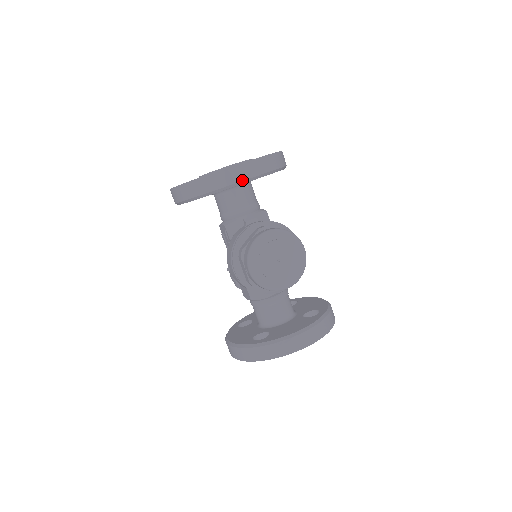
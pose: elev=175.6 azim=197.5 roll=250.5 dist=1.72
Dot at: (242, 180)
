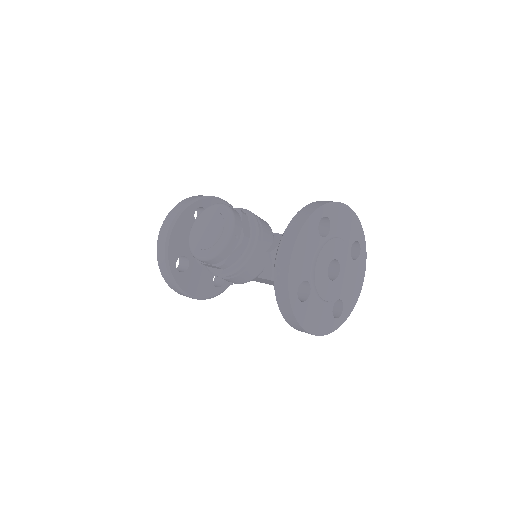
Dot at: (167, 233)
